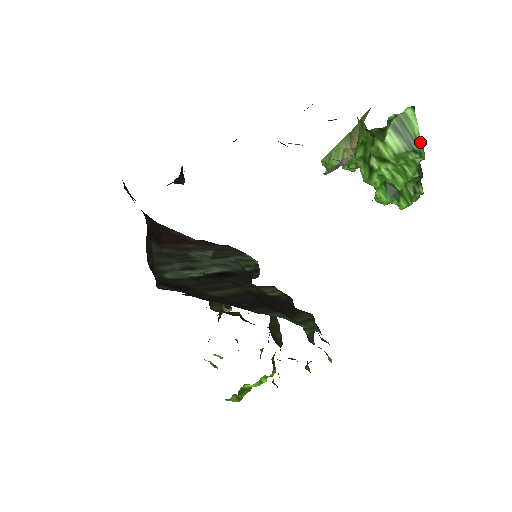
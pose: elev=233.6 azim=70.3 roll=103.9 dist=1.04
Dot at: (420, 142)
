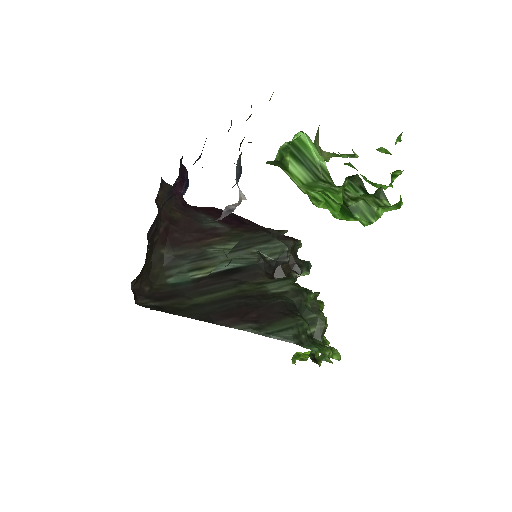
Dot at: (326, 170)
